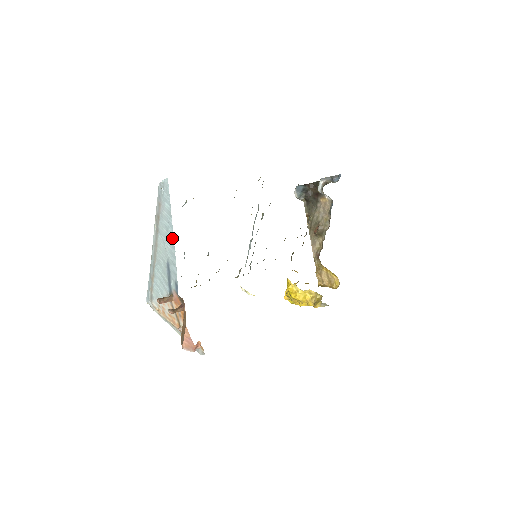
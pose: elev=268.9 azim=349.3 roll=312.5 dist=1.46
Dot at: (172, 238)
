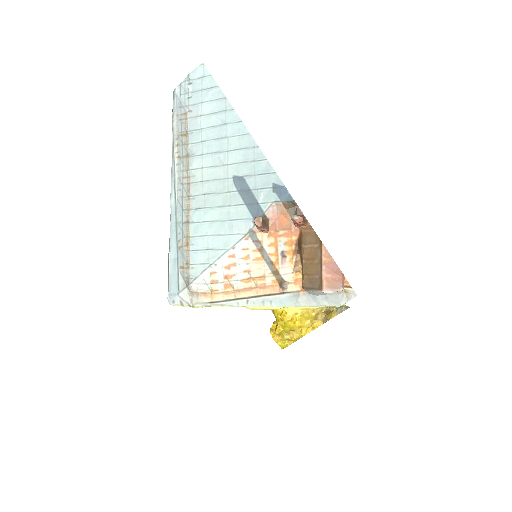
Dot at: (240, 132)
